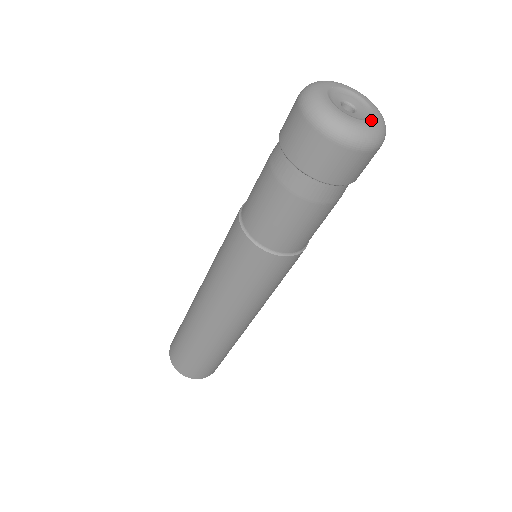
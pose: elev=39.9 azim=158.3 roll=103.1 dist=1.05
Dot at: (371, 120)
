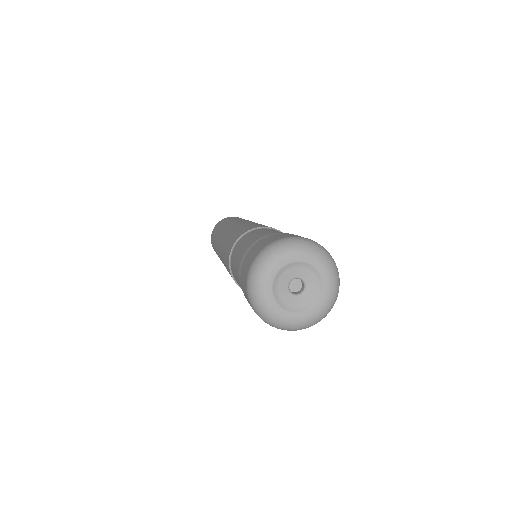
Dot at: (307, 312)
